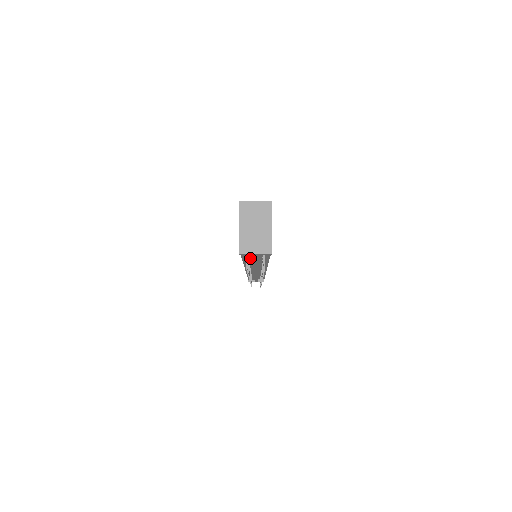
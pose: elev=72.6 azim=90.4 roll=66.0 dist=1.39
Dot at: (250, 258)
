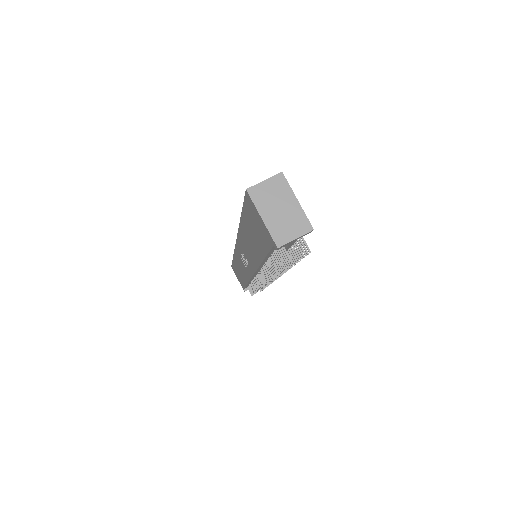
Dot at: occluded
